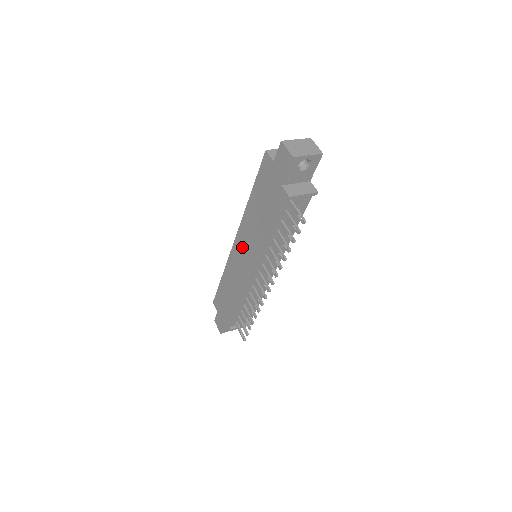
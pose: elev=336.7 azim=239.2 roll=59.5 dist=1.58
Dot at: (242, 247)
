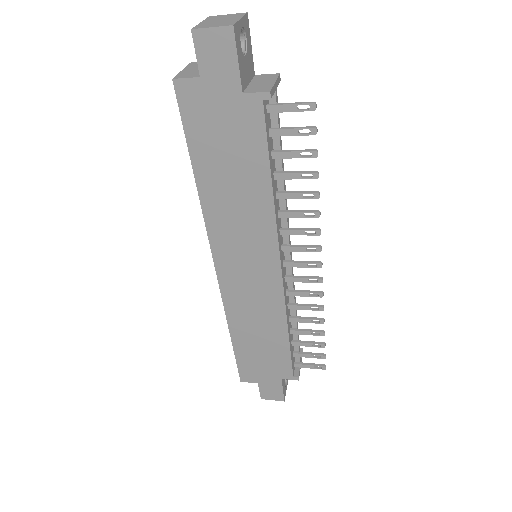
Dot at: (236, 259)
